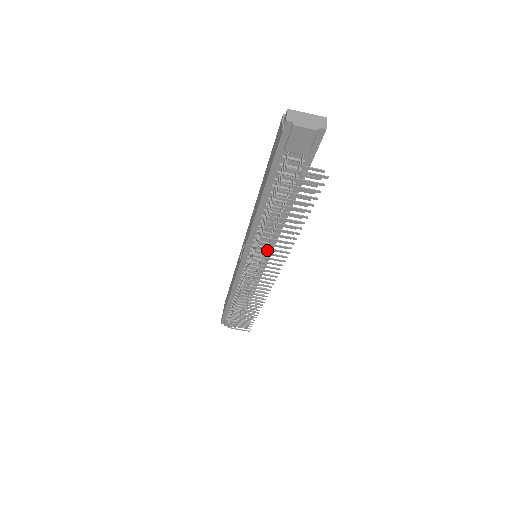
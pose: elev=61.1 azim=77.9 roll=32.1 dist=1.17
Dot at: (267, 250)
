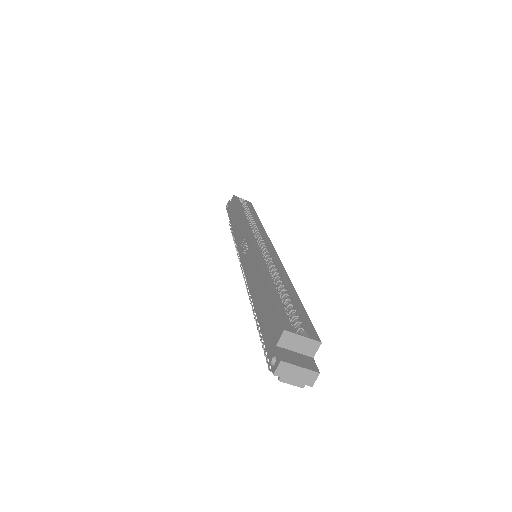
Dot at: occluded
